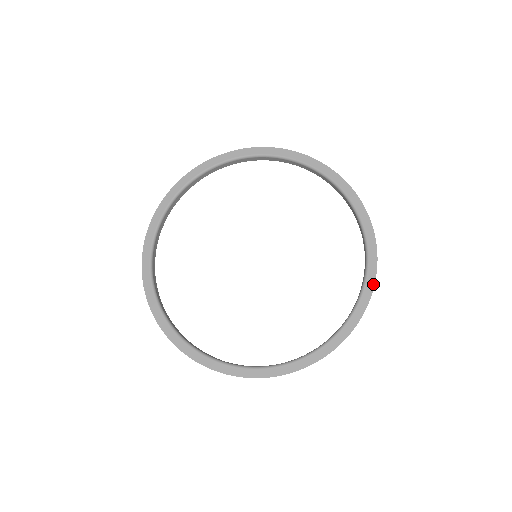
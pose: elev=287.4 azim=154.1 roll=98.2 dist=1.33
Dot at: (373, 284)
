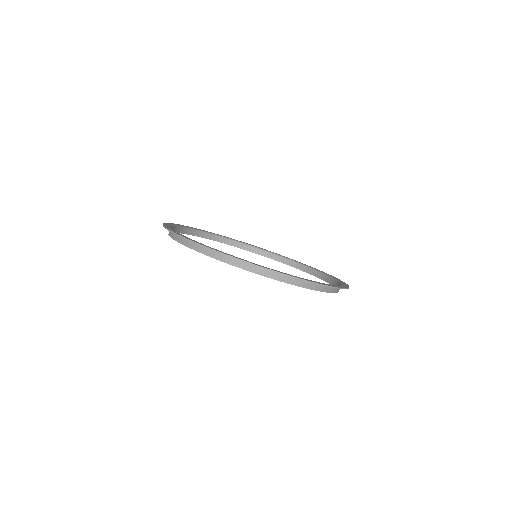
Dot at: (348, 285)
